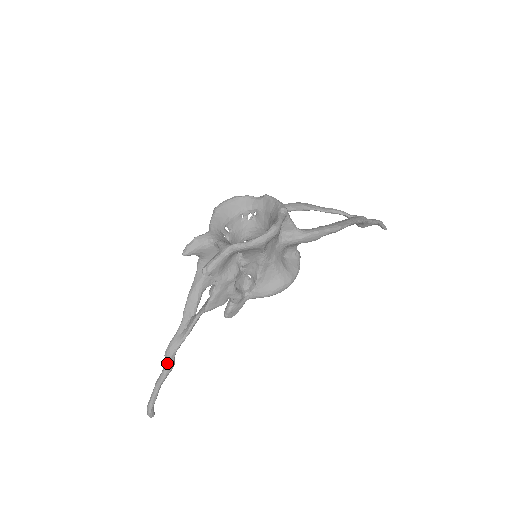
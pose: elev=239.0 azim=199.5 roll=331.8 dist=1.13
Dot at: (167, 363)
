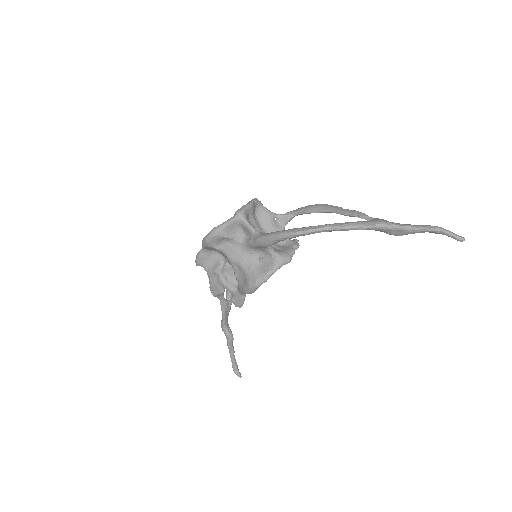
Dot at: (225, 334)
